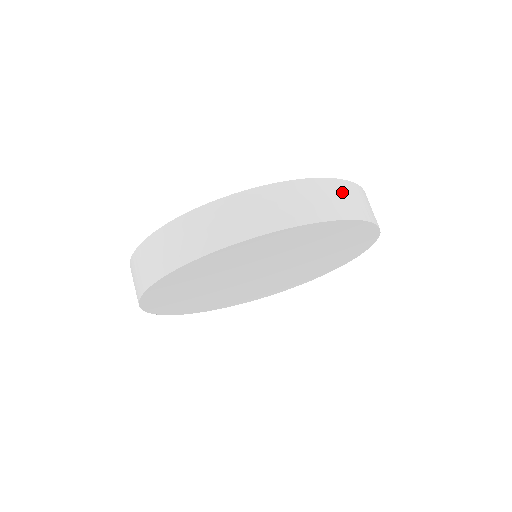
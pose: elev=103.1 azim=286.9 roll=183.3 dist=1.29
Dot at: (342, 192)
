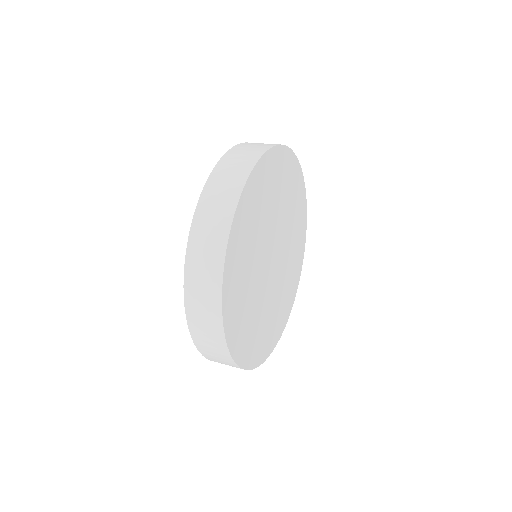
Dot at: (248, 146)
